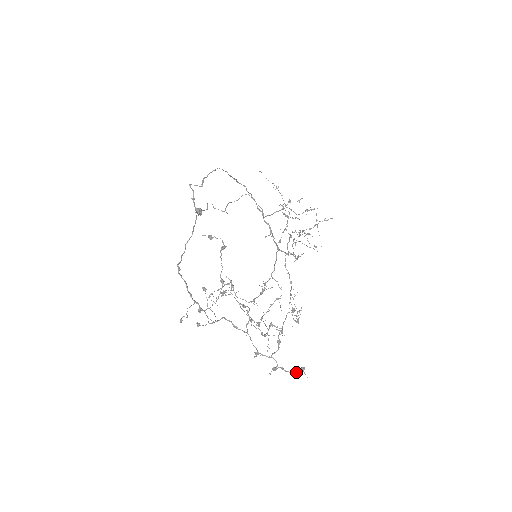
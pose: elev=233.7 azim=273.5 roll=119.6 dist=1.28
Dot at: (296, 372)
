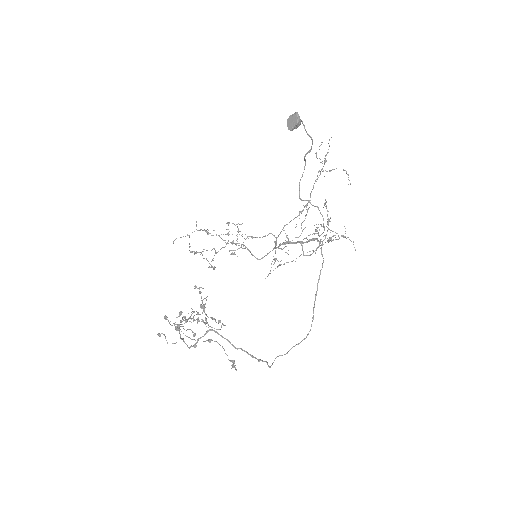
Dot at: occluded
